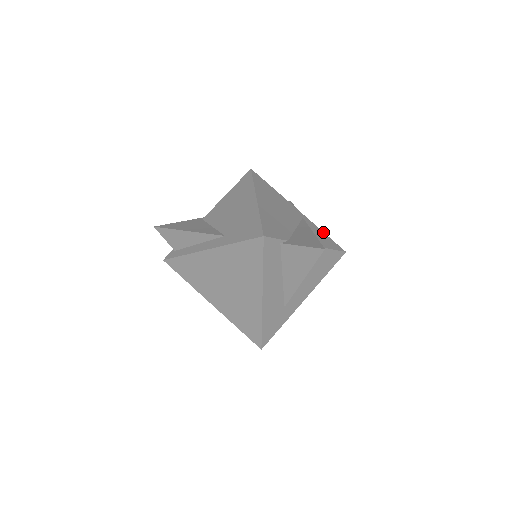
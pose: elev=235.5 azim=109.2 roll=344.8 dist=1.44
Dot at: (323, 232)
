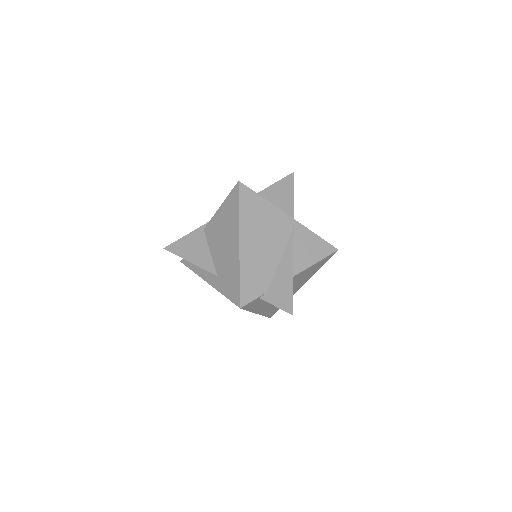
Dot at: (315, 235)
